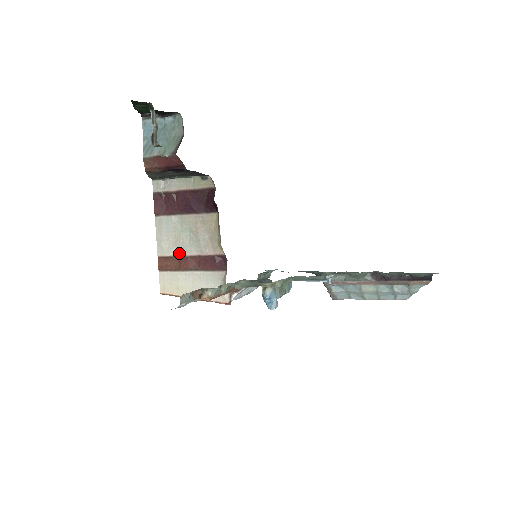
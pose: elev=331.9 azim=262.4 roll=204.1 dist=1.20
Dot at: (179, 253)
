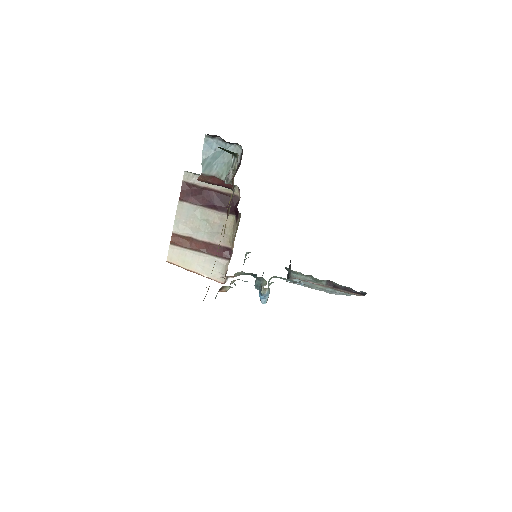
Dot at: (192, 236)
